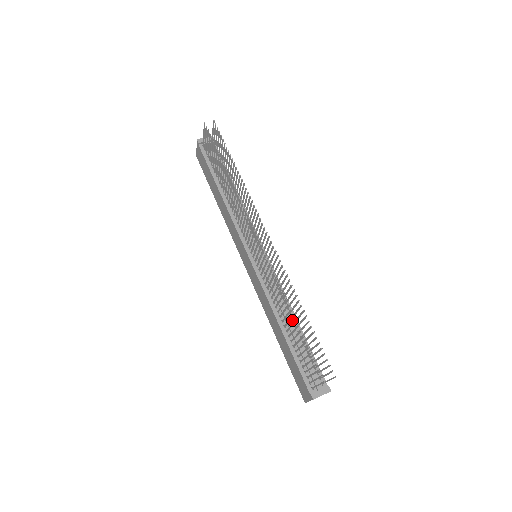
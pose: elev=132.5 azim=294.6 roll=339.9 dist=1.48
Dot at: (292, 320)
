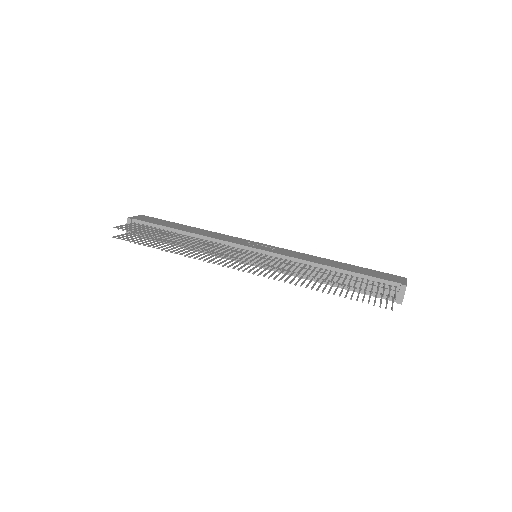
Dot at: (328, 271)
